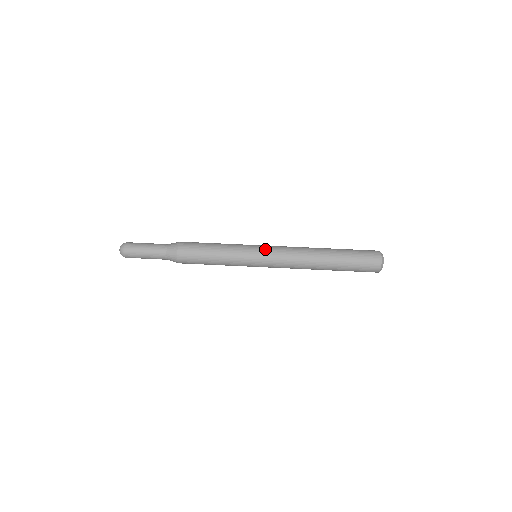
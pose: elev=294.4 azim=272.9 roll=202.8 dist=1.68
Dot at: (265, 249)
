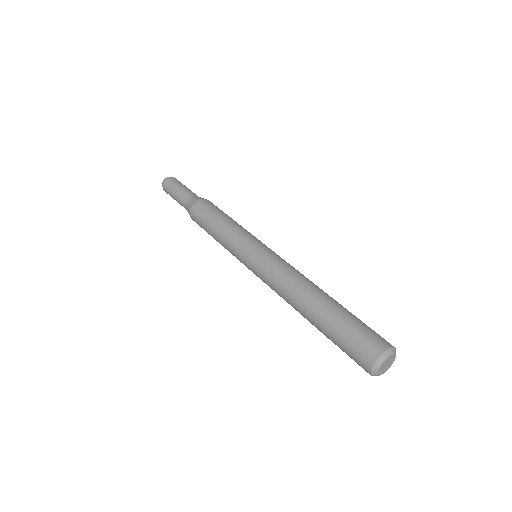
Dot at: occluded
